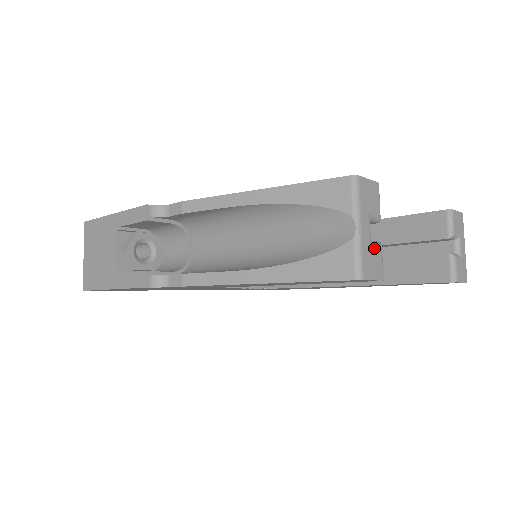
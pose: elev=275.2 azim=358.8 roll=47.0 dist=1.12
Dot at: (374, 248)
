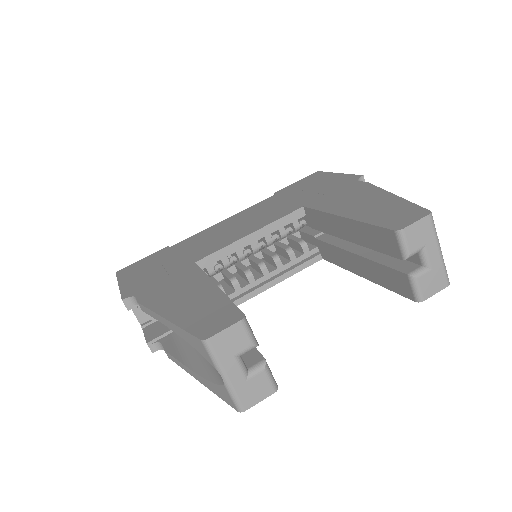
Dot at: (253, 378)
